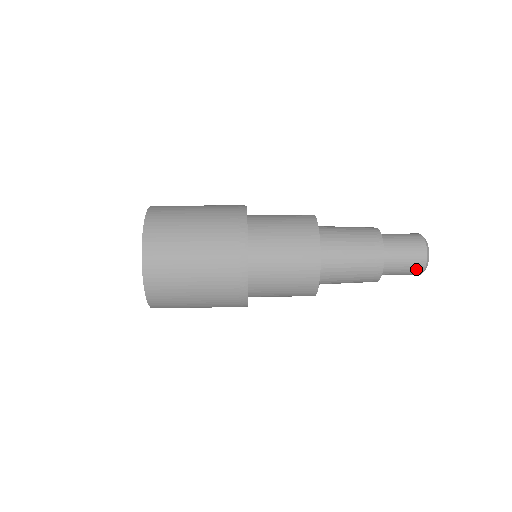
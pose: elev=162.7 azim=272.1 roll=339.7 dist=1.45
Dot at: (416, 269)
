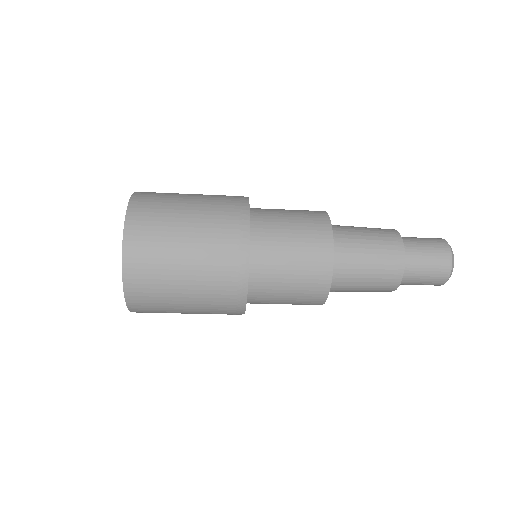
Dot at: (441, 270)
